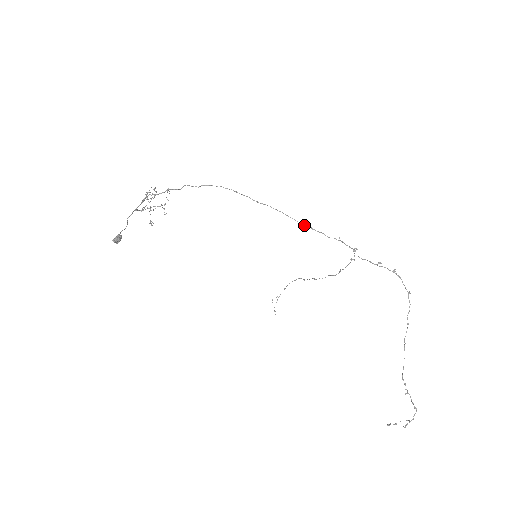
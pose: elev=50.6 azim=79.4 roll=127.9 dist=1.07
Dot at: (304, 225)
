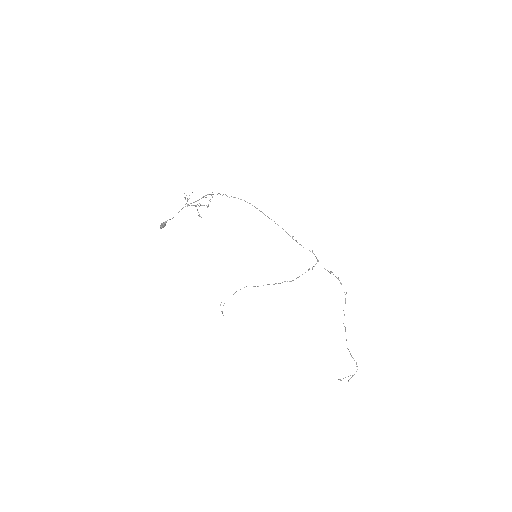
Dot at: (292, 238)
